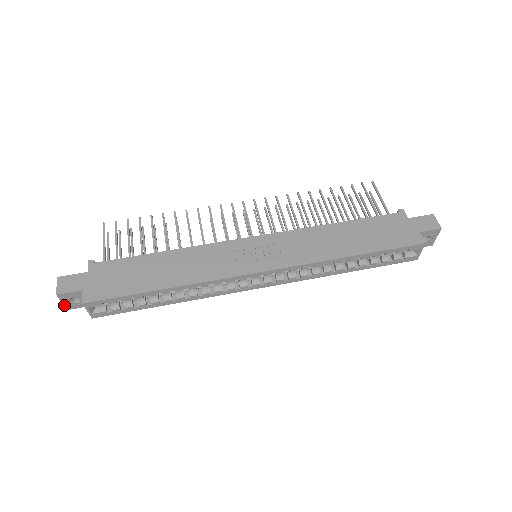
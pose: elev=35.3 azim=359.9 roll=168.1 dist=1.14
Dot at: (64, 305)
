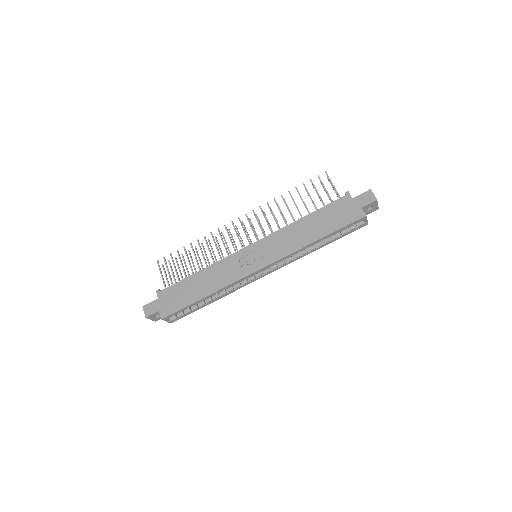
Dot at: (152, 320)
